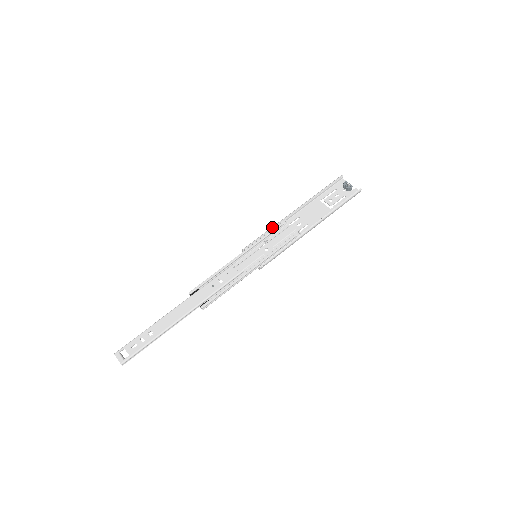
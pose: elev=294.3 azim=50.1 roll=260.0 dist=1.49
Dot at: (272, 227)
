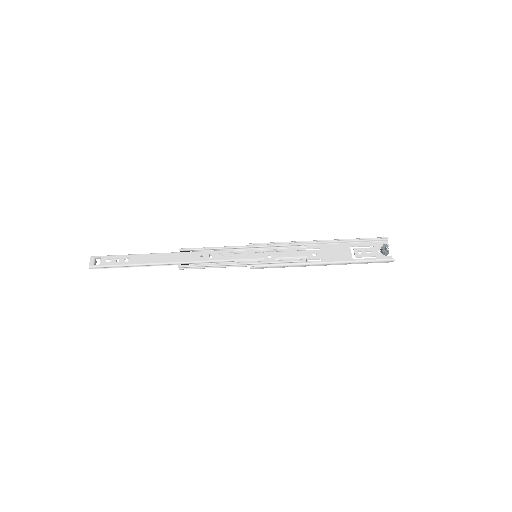
Dot at: occluded
